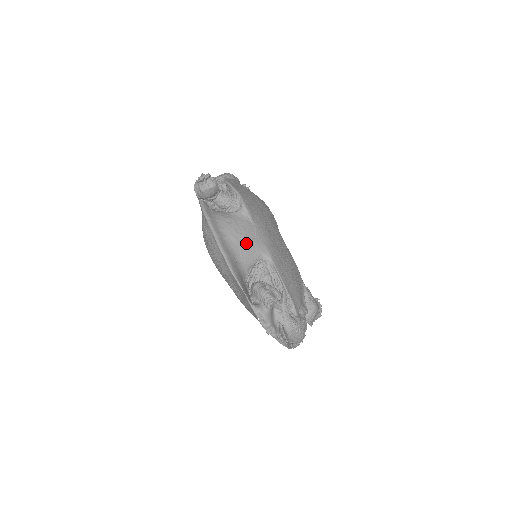
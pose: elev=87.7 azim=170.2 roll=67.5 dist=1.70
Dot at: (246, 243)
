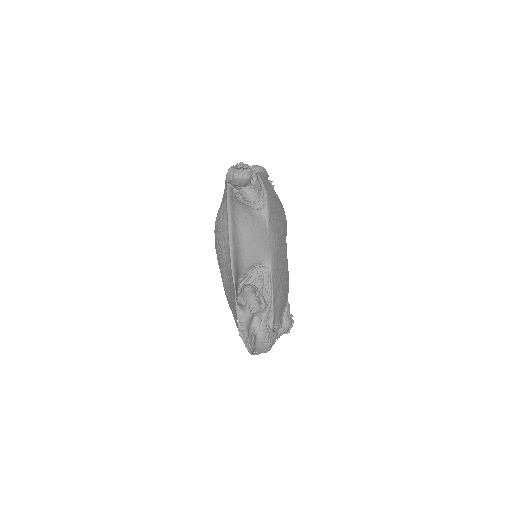
Dot at: (255, 244)
